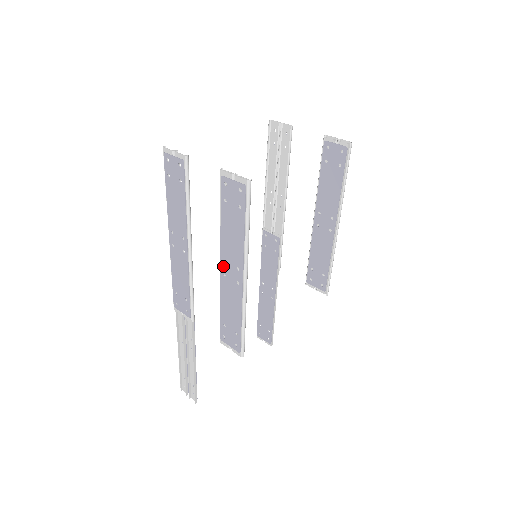
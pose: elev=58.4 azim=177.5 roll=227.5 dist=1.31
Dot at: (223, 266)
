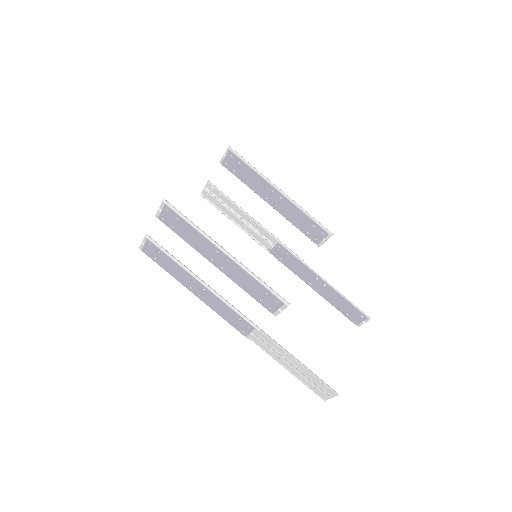
Dot at: (215, 264)
